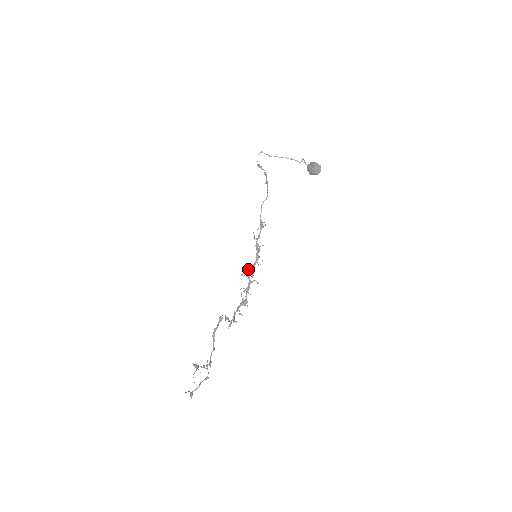
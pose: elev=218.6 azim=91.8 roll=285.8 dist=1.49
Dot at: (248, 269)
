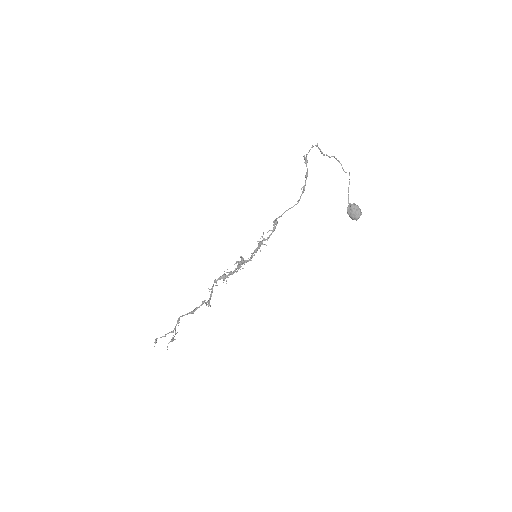
Dot at: (243, 263)
